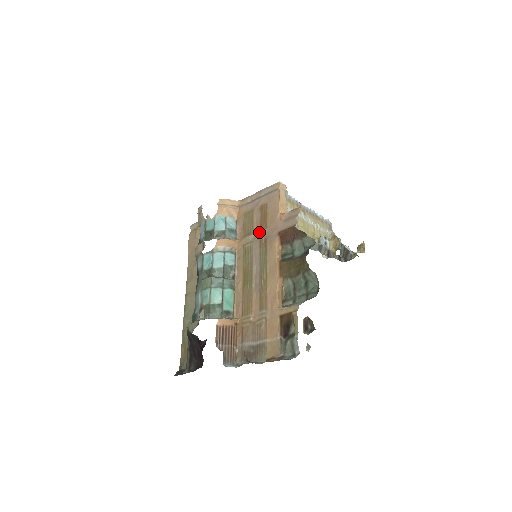
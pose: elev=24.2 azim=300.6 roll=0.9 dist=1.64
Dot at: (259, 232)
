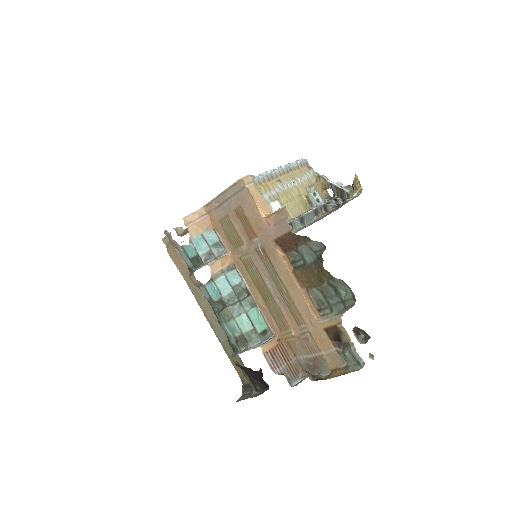
Dot at: (250, 242)
